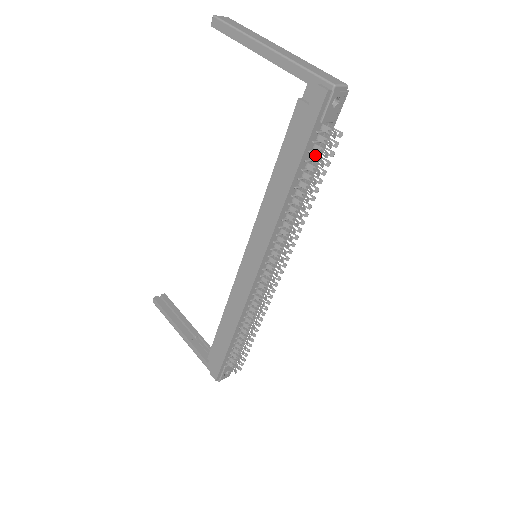
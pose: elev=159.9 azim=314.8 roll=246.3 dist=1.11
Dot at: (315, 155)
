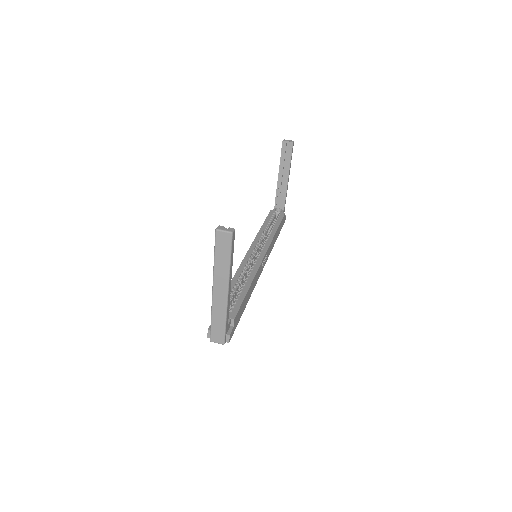
Dot at: occluded
